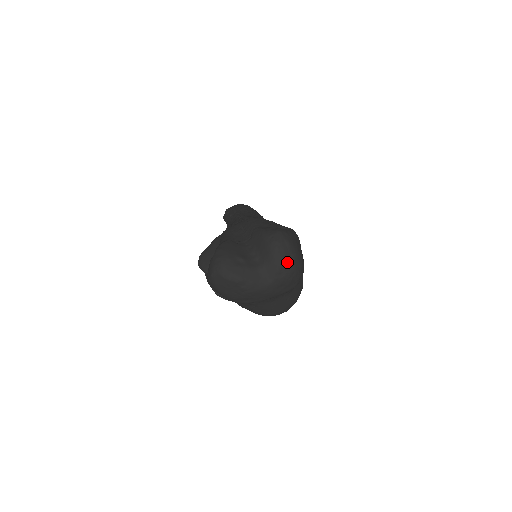
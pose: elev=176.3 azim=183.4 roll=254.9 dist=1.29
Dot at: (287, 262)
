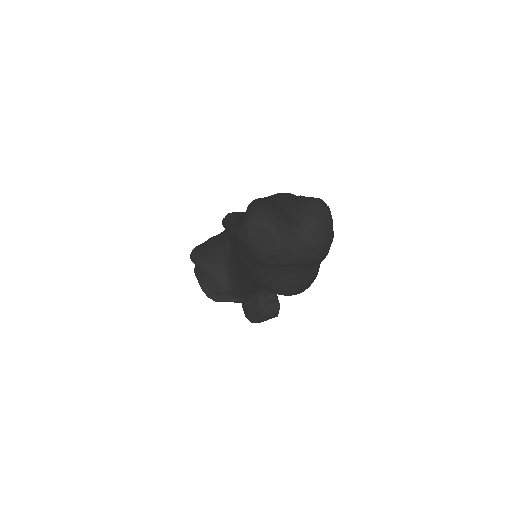
Dot at: (324, 227)
